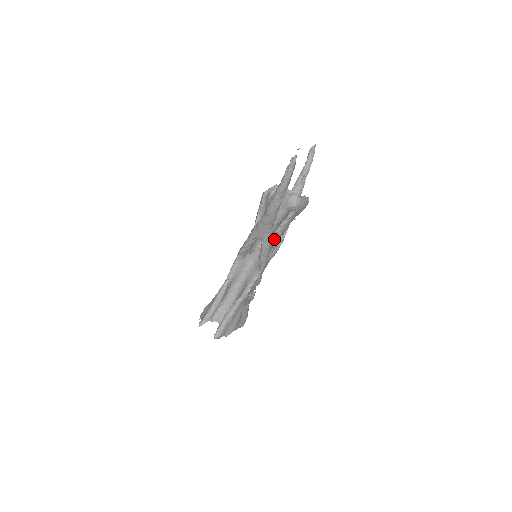
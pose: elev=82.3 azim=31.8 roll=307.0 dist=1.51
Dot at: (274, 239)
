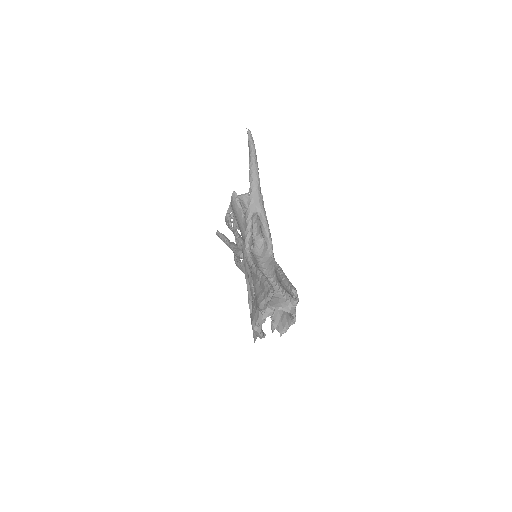
Dot at: occluded
